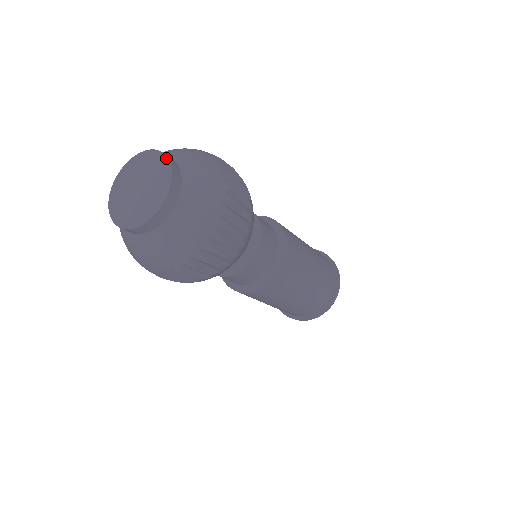
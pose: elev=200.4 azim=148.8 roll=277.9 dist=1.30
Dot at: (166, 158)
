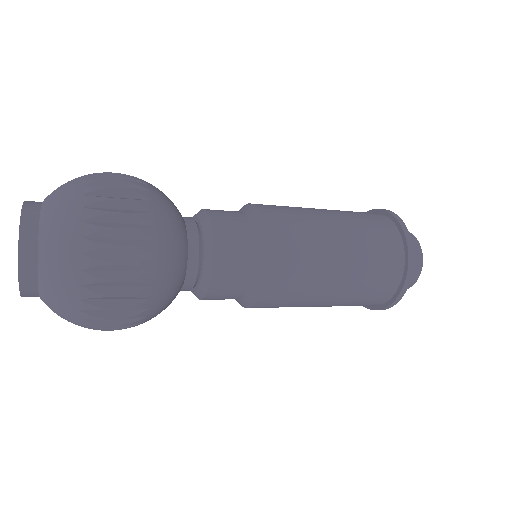
Dot at: (19, 230)
